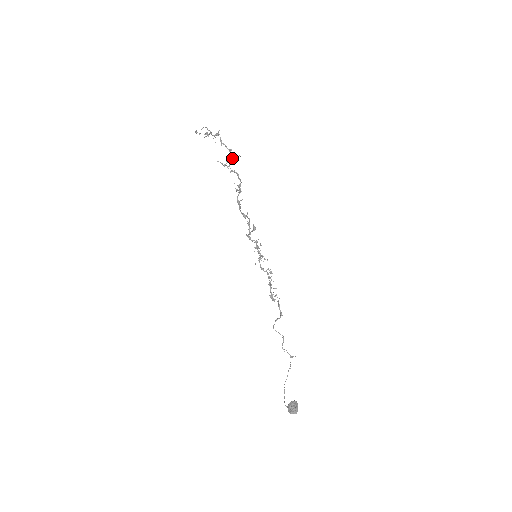
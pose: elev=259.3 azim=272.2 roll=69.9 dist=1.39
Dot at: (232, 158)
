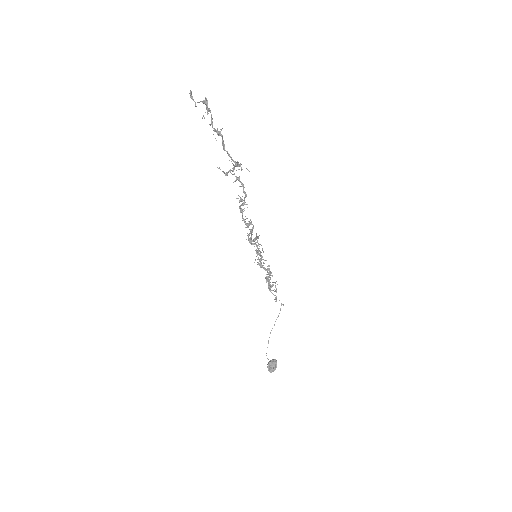
Dot at: (237, 166)
